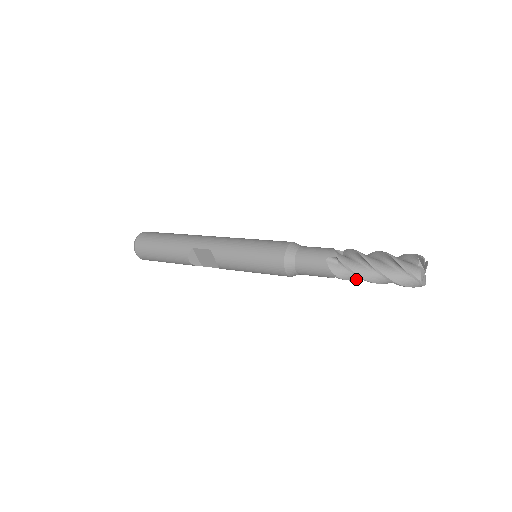
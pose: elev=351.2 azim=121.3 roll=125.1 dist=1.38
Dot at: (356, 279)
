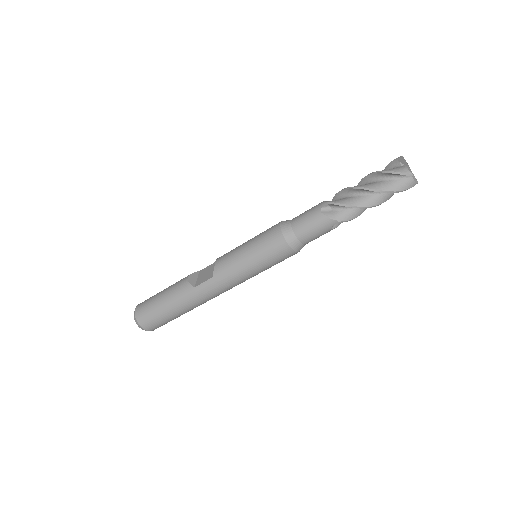
Dot at: (347, 202)
